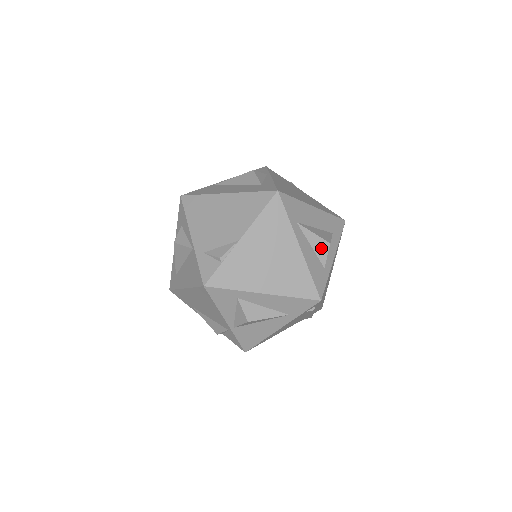
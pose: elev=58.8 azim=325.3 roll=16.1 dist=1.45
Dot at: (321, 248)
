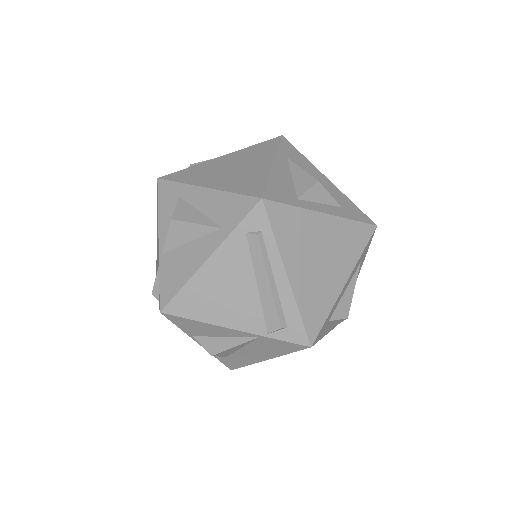
Dot at: (304, 182)
